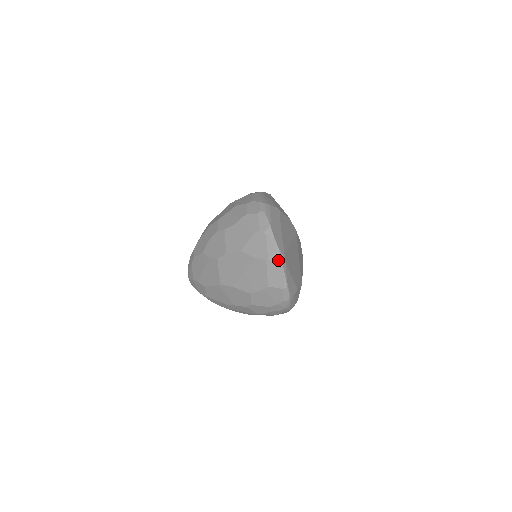
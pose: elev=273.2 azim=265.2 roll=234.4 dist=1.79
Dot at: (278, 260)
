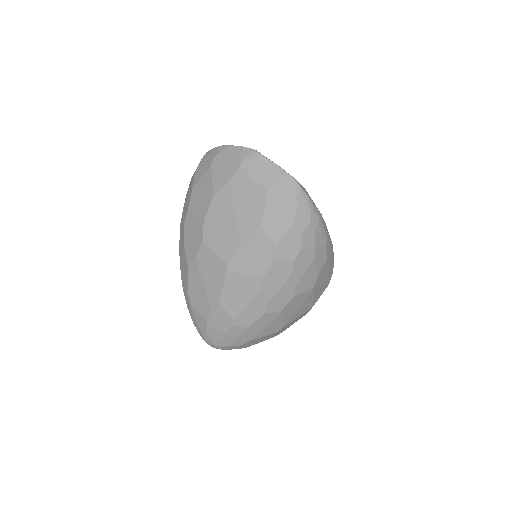
Dot at: (250, 153)
